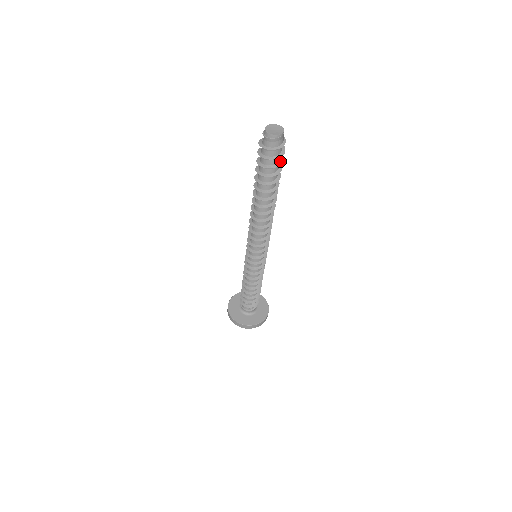
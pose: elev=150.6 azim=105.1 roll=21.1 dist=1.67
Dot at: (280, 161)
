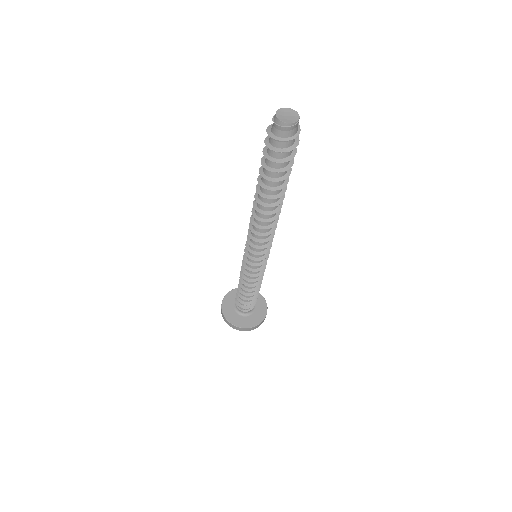
Dot at: (291, 155)
